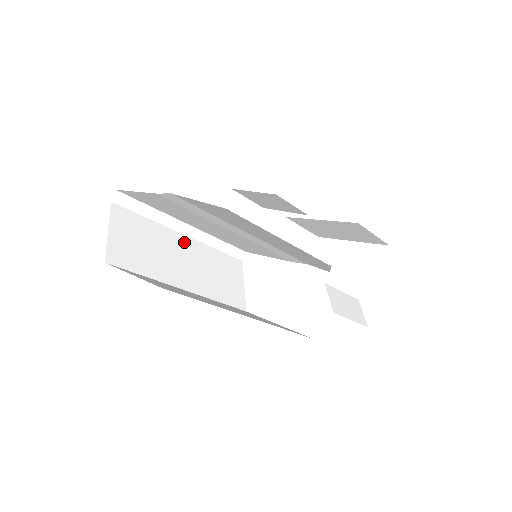
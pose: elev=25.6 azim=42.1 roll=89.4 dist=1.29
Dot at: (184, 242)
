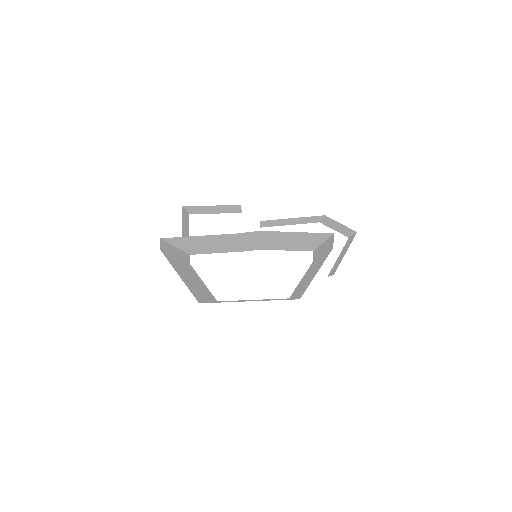
Dot at: (182, 264)
